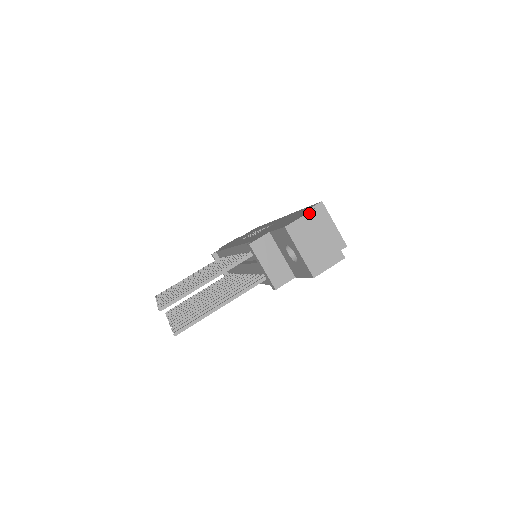
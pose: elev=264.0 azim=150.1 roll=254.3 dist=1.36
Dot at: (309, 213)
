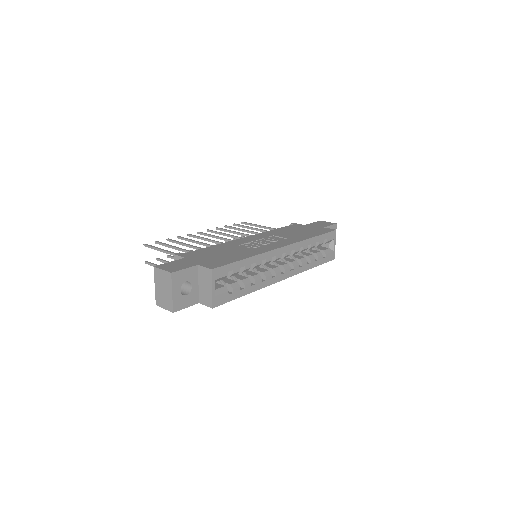
Dot at: (166, 271)
